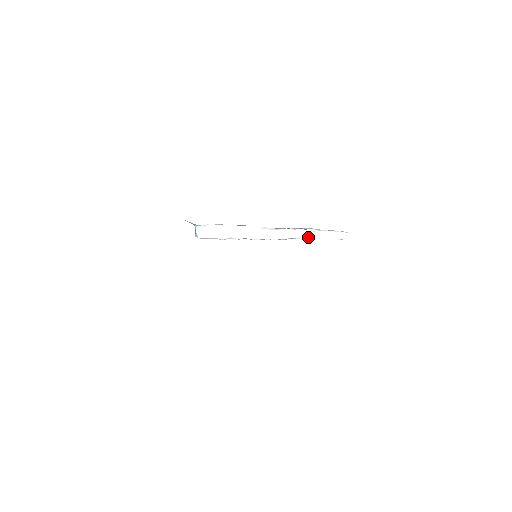
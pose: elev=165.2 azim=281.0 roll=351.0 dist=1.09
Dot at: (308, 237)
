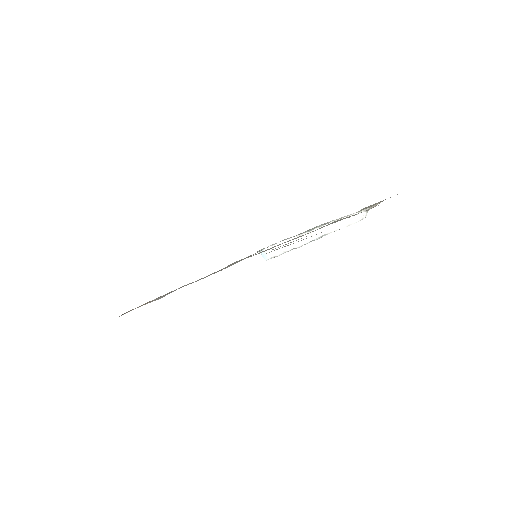
Dot at: (334, 229)
